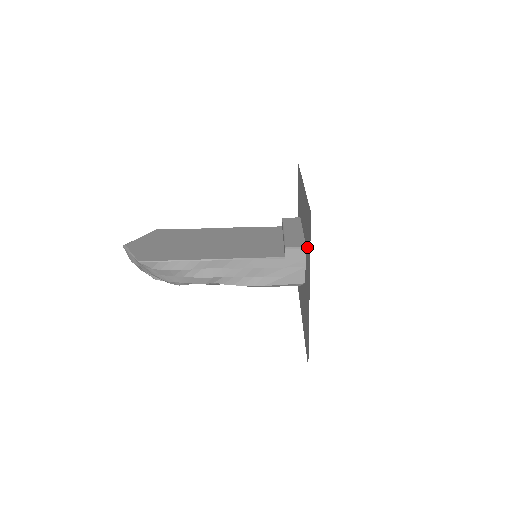
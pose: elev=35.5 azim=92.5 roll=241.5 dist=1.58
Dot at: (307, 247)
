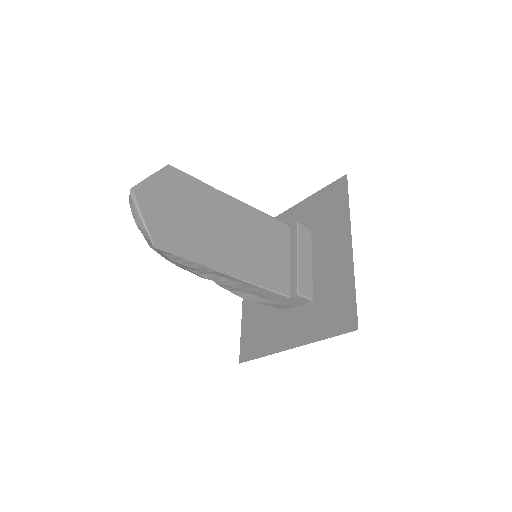
Dot at: (318, 312)
